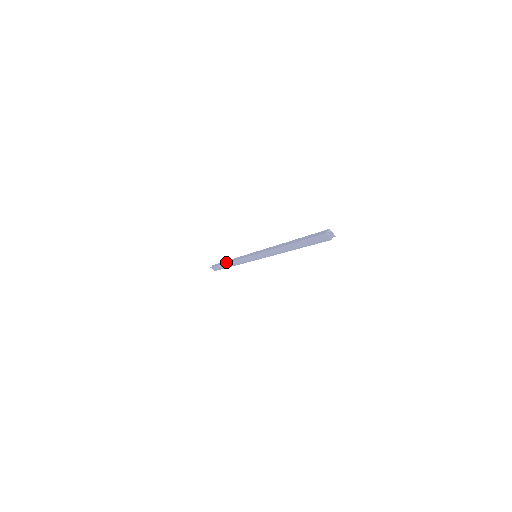
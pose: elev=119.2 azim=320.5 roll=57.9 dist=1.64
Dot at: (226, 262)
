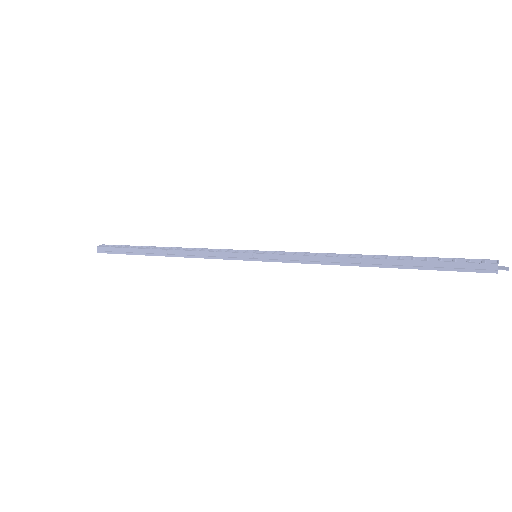
Dot at: (157, 255)
